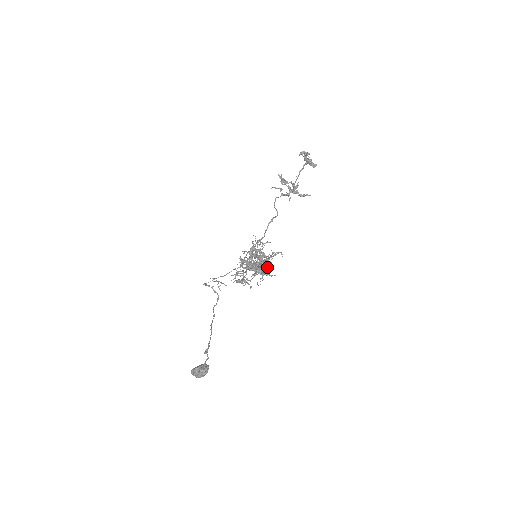
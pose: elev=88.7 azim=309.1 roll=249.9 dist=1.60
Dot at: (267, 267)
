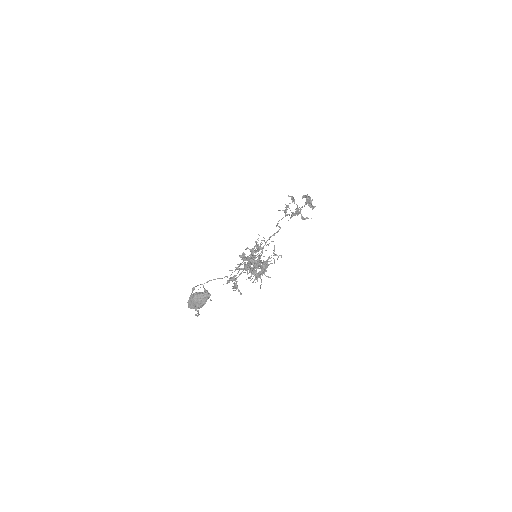
Dot at: occluded
